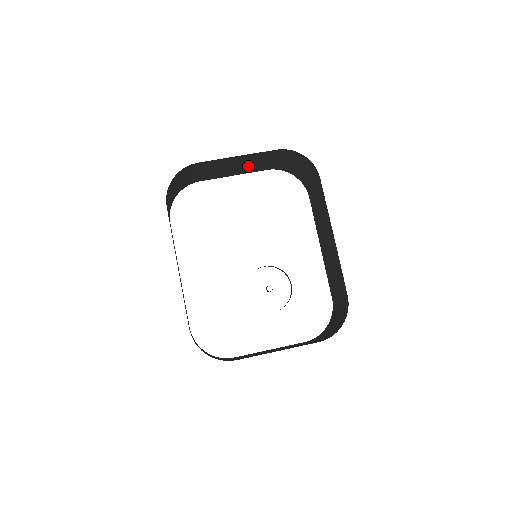
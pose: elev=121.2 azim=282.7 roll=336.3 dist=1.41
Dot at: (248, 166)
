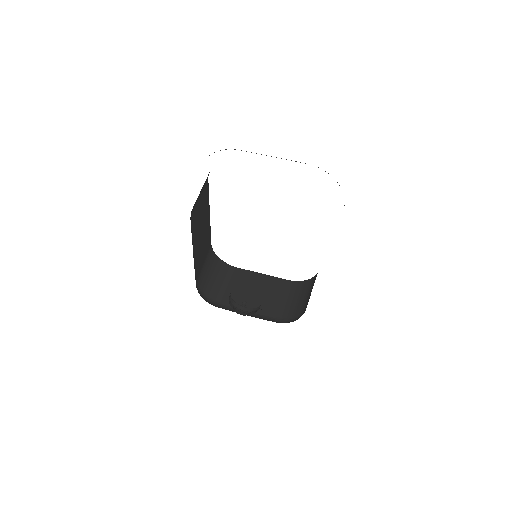
Dot at: occluded
